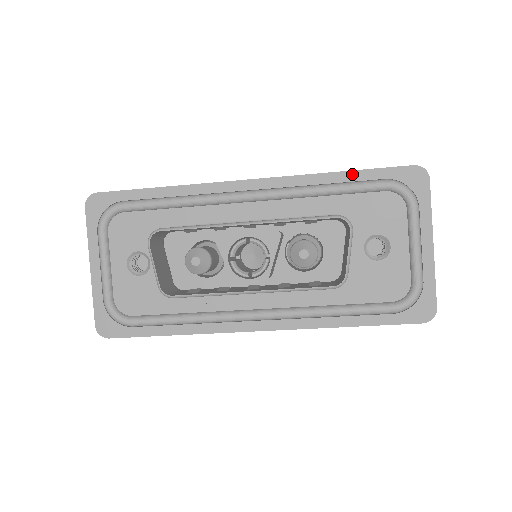
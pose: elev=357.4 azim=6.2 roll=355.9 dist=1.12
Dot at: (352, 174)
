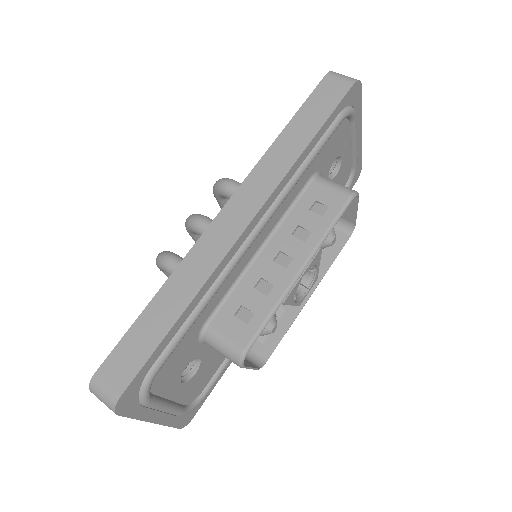
Dot at: (318, 135)
